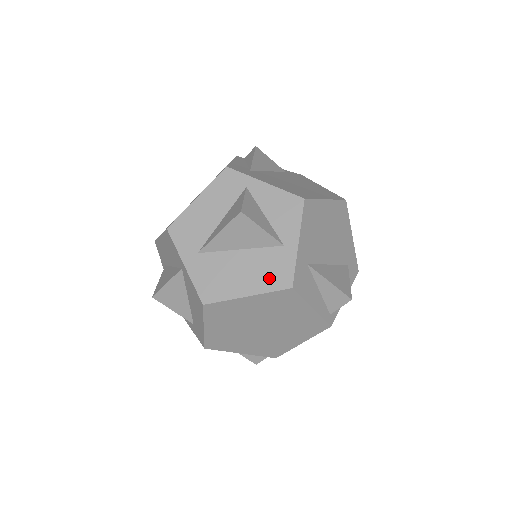
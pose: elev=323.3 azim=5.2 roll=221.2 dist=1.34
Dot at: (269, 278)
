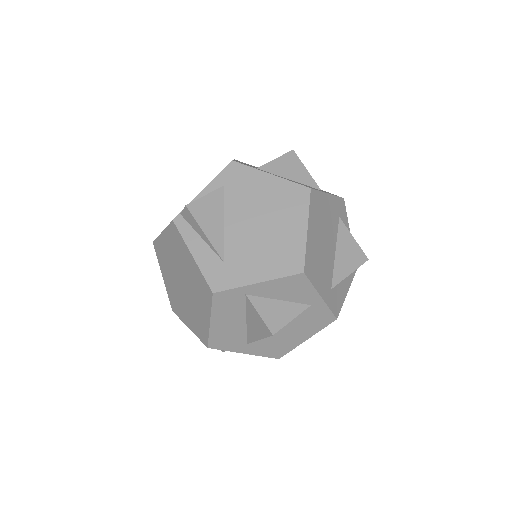
Dot at: (315, 325)
